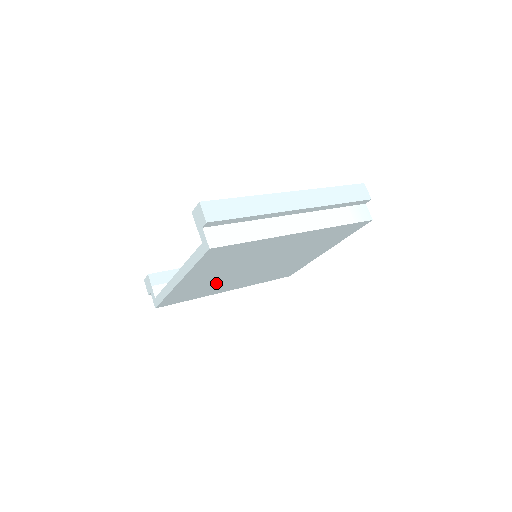
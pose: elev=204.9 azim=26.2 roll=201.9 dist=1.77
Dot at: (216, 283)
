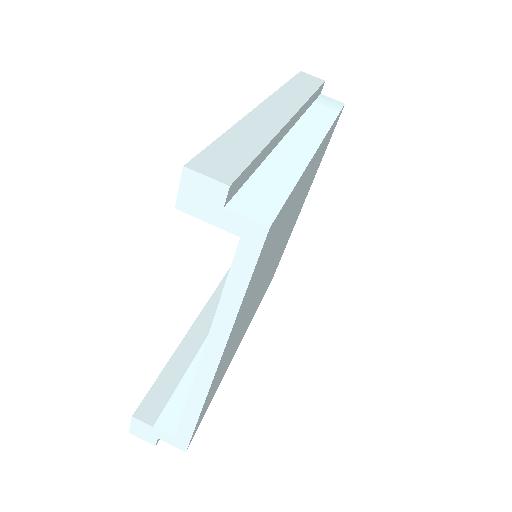
Dot at: occluded
